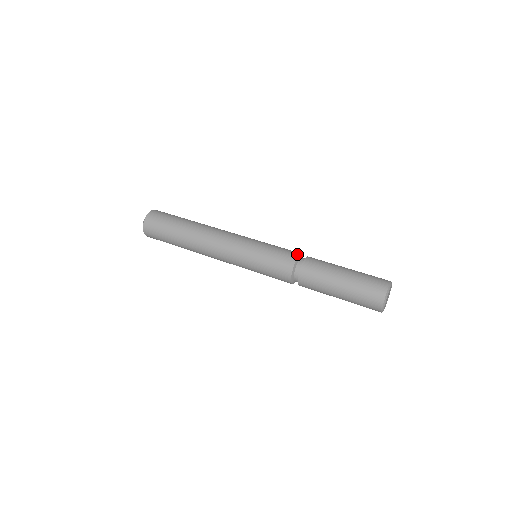
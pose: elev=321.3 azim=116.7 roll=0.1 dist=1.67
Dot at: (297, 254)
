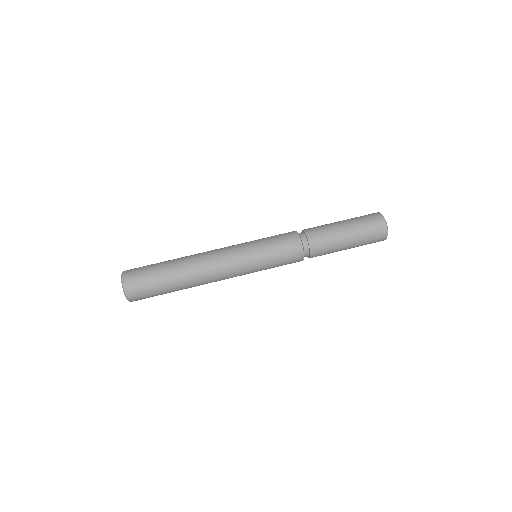
Dot at: (300, 246)
